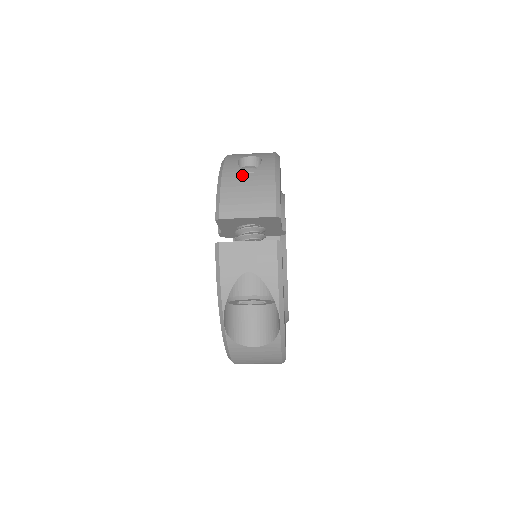
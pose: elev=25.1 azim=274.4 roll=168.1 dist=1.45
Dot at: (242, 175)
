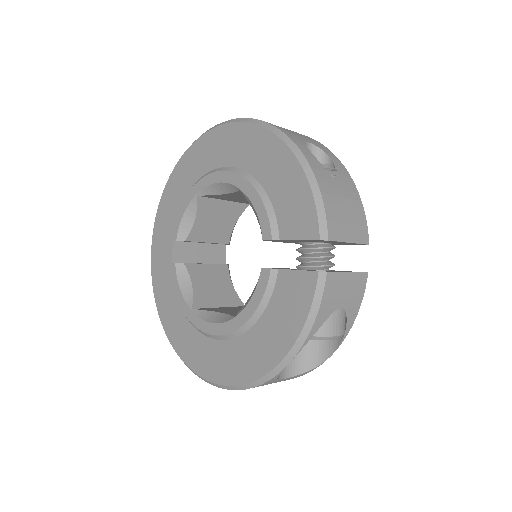
Dot at: (331, 178)
